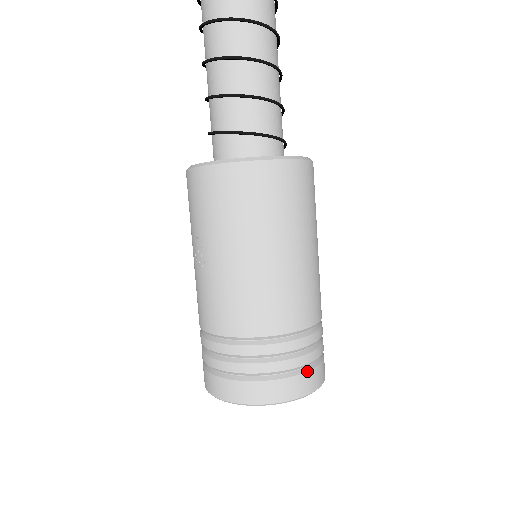
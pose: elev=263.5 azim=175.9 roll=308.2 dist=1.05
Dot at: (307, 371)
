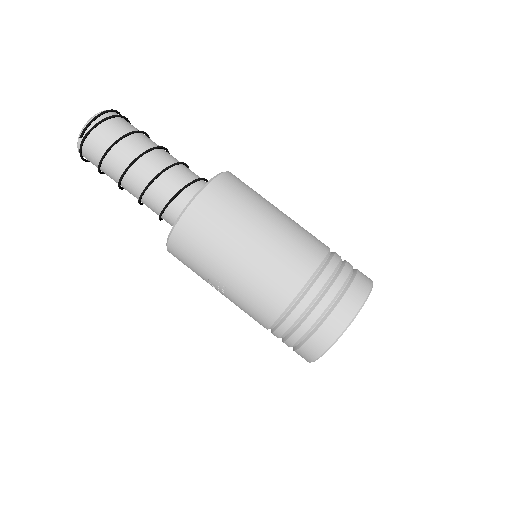
Dot at: (347, 289)
